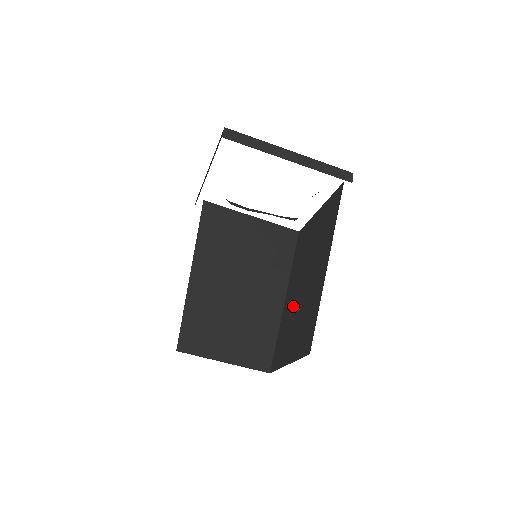
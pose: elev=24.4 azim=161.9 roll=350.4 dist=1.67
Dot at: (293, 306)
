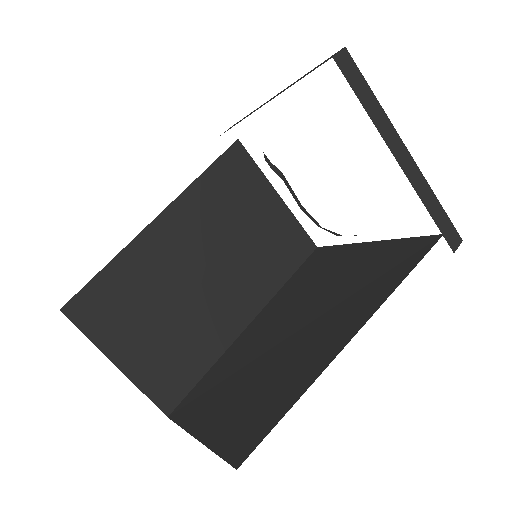
Dot at: occluded
